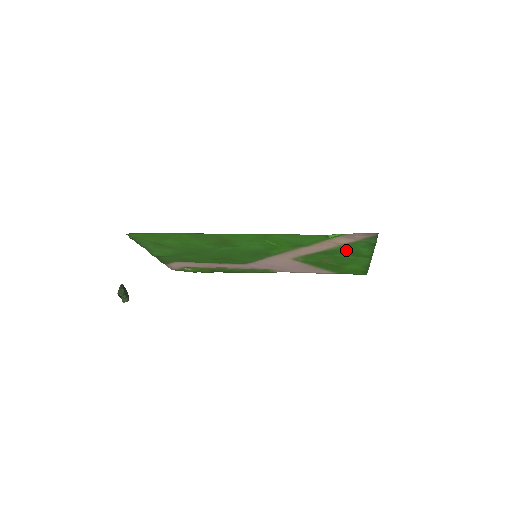
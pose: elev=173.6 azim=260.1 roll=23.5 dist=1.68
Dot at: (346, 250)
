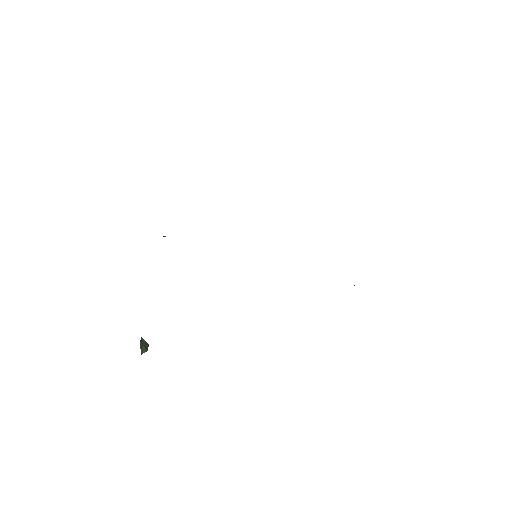
Dot at: occluded
